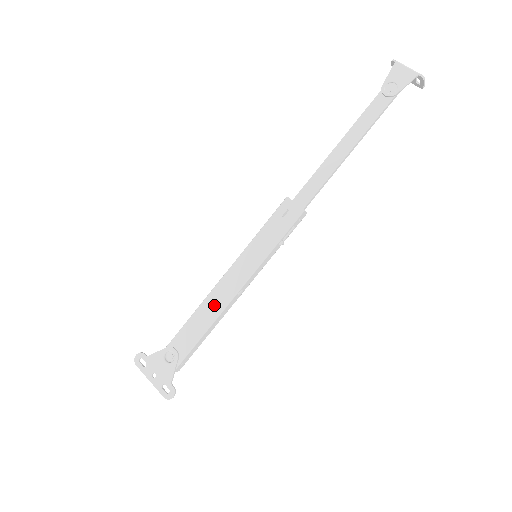
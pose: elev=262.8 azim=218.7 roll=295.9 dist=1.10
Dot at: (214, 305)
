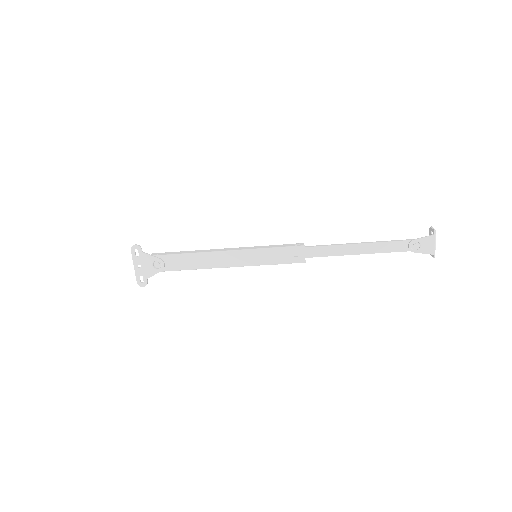
Dot at: (208, 261)
